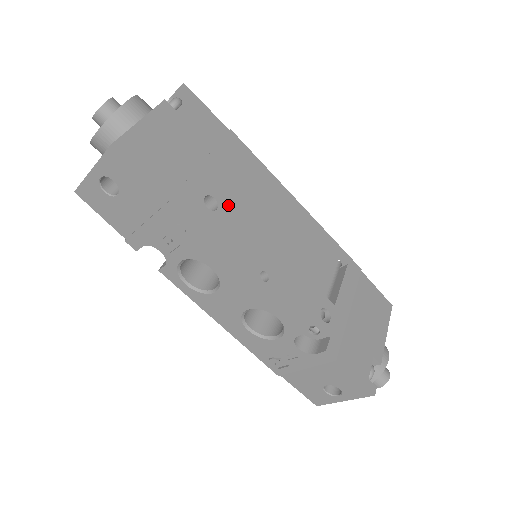
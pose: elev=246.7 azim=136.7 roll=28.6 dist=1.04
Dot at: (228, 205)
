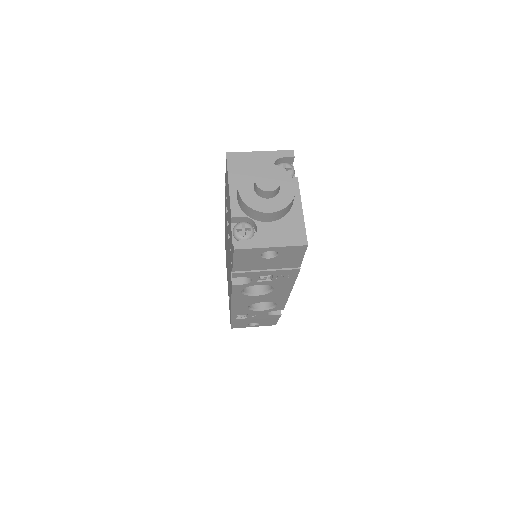
Dot at: occluded
